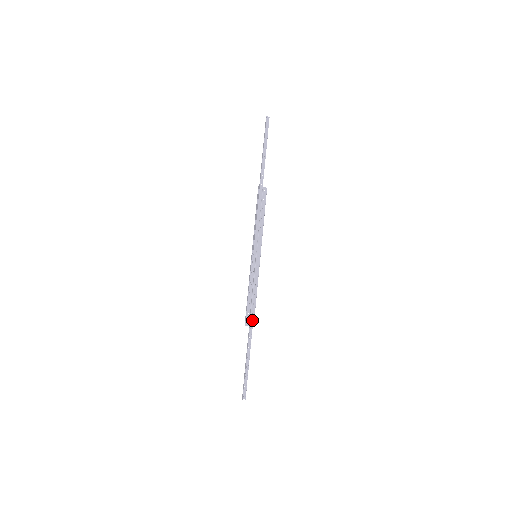
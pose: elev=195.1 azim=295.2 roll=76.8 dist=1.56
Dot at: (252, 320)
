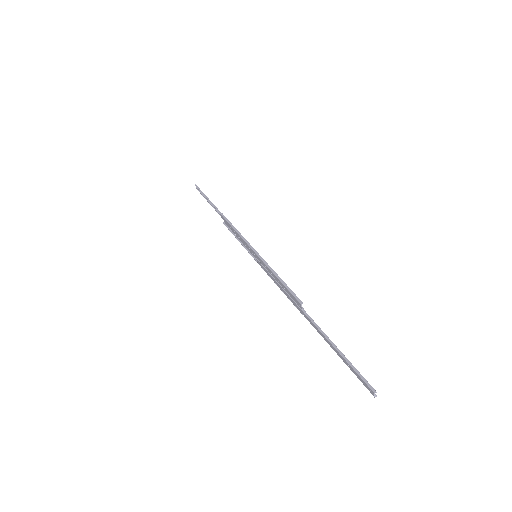
Dot at: (299, 306)
